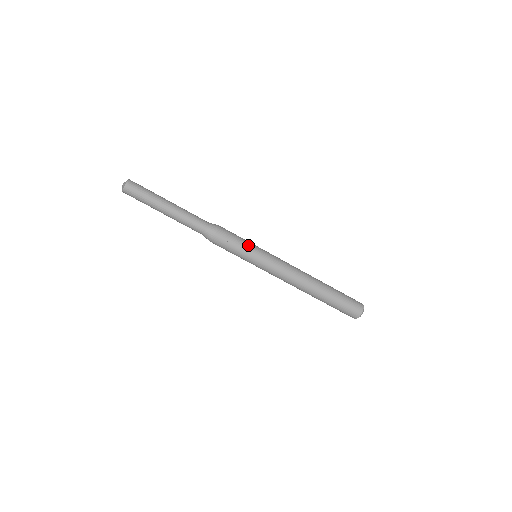
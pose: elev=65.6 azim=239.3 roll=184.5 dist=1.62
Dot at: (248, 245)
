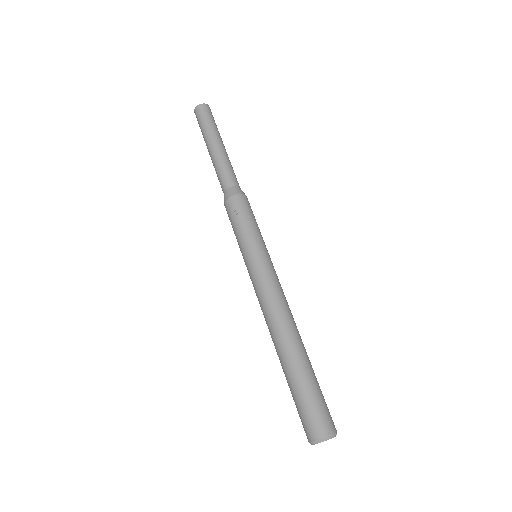
Dot at: (257, 233)
